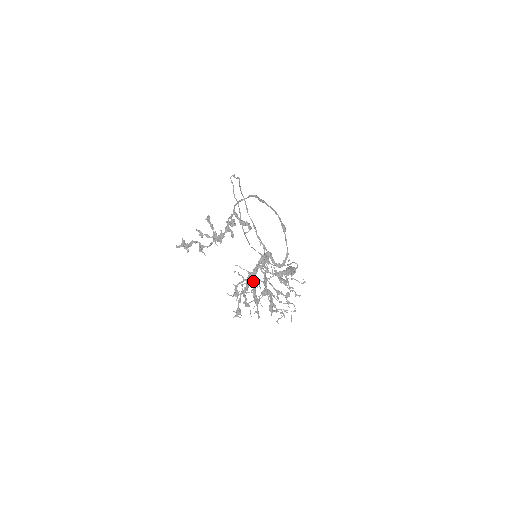
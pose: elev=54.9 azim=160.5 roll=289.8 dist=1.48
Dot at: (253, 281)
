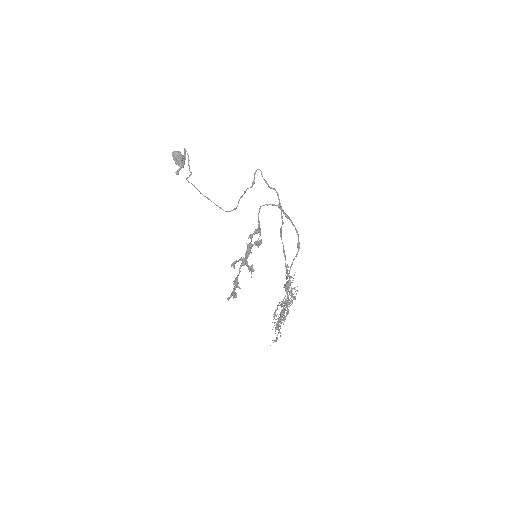
Dot at: occluded
